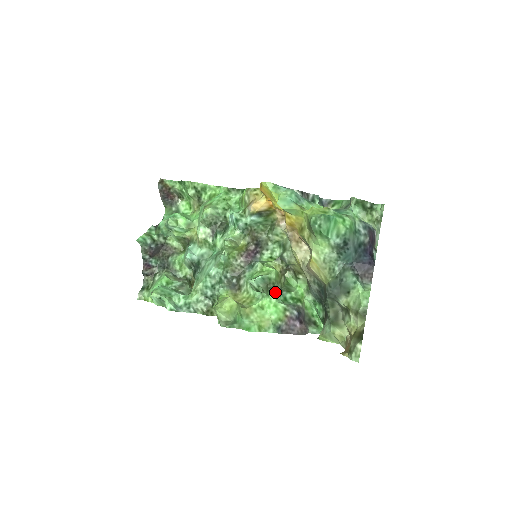
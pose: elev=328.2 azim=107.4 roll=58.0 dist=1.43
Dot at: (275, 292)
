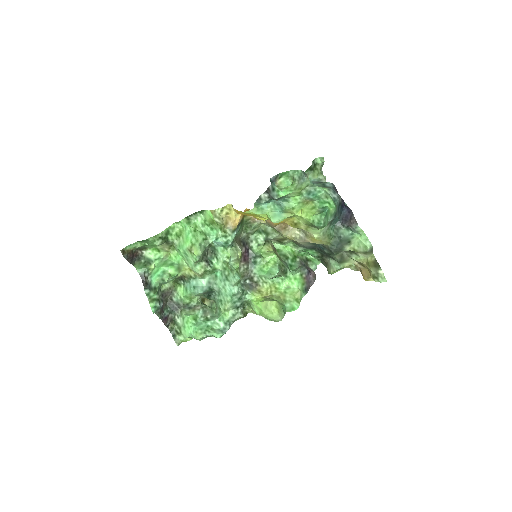
Dot at: (288, 270)
